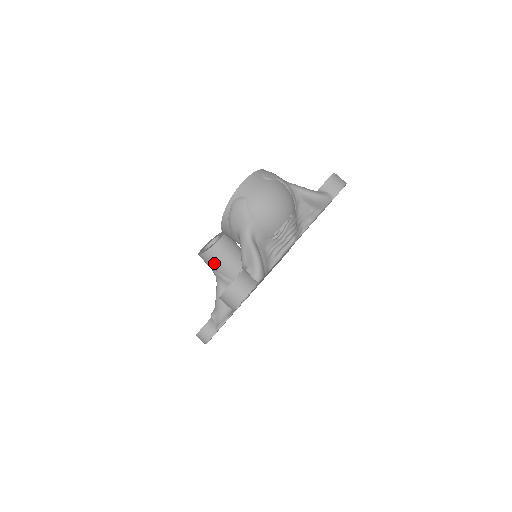
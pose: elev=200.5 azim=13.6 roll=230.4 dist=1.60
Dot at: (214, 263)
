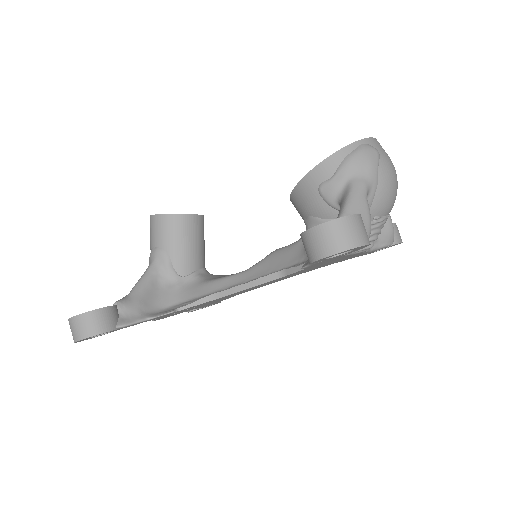
Dot at: (174, 236)
